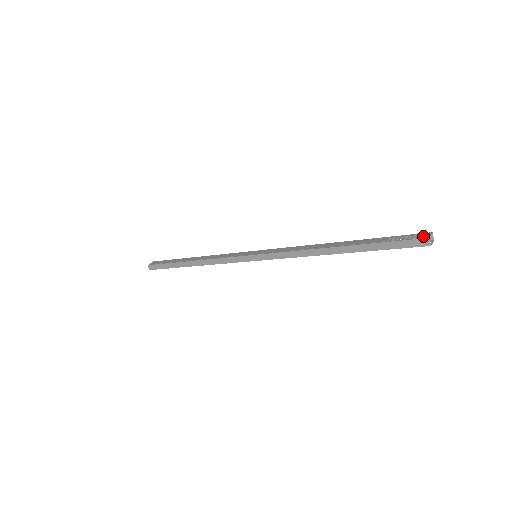
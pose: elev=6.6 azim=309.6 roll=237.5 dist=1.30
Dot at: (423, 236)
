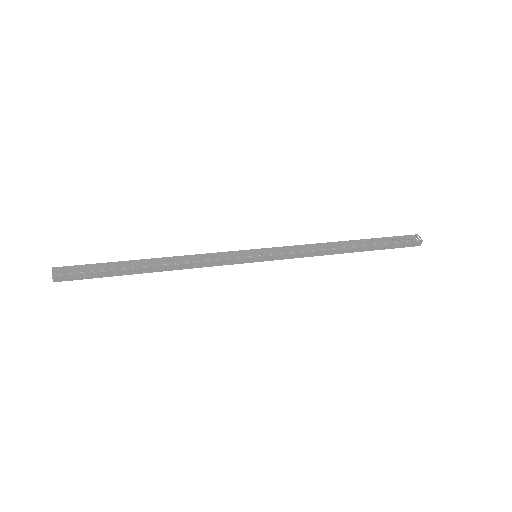
Dot at: (411, 237)
